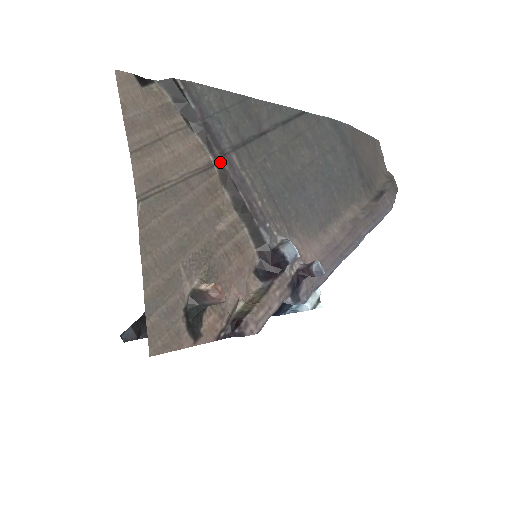
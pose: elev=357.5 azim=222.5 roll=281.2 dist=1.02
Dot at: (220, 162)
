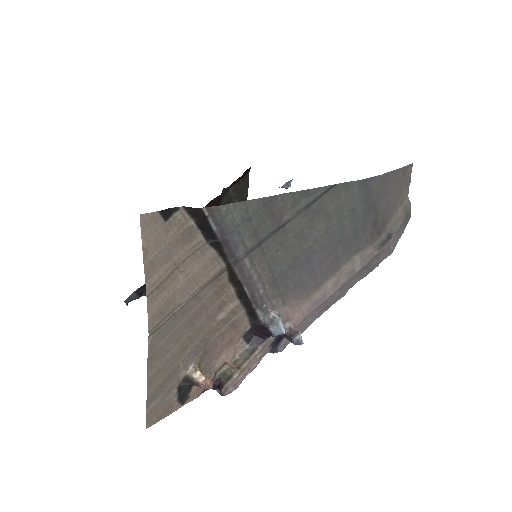
Dot at: (232, 268)
